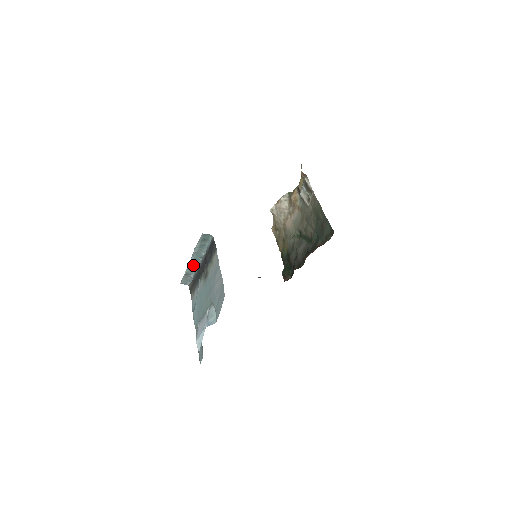
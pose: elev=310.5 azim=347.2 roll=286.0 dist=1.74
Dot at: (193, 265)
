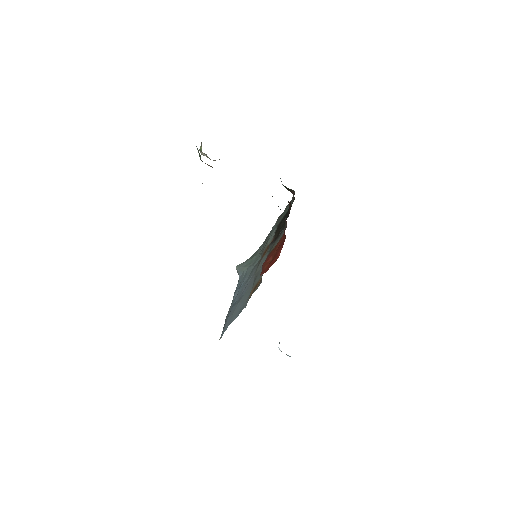
Dot at: occluded
